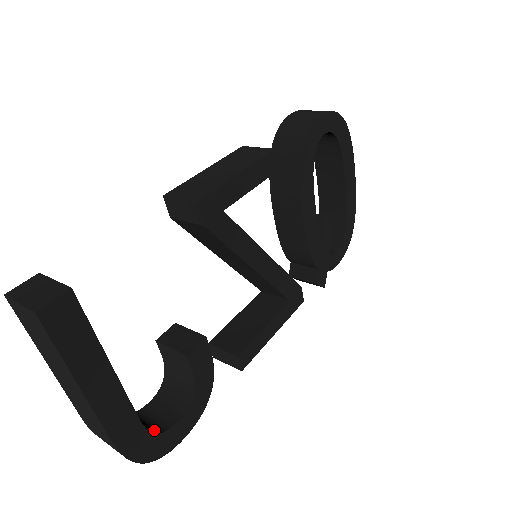
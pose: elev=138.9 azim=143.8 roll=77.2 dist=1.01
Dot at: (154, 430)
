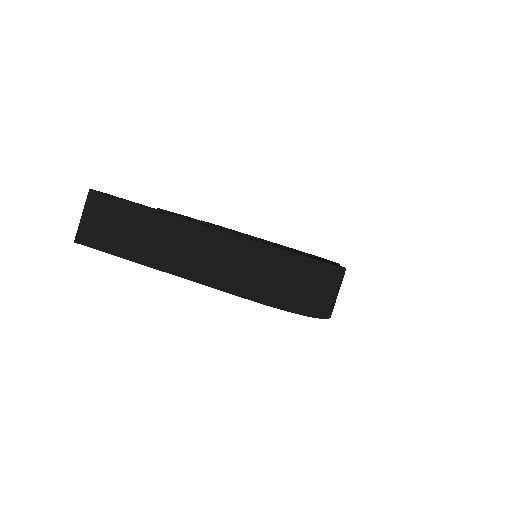
Dot at: occluded
